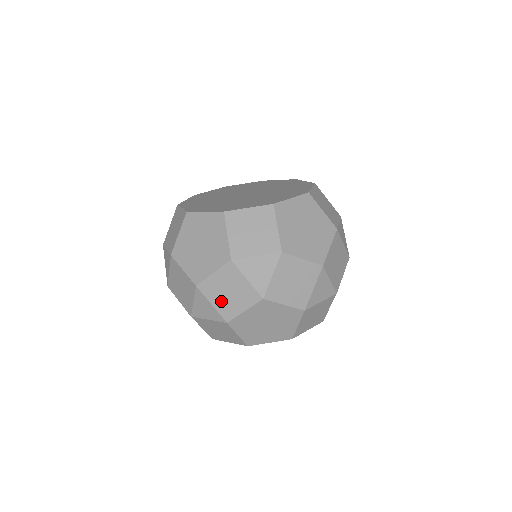
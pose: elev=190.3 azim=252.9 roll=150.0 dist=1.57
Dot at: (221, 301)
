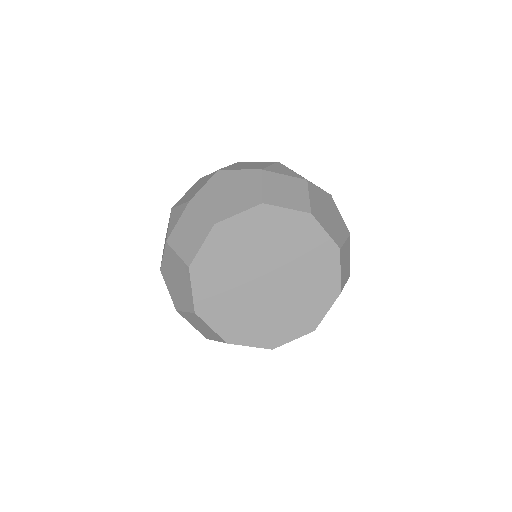
Dot at: occluded
